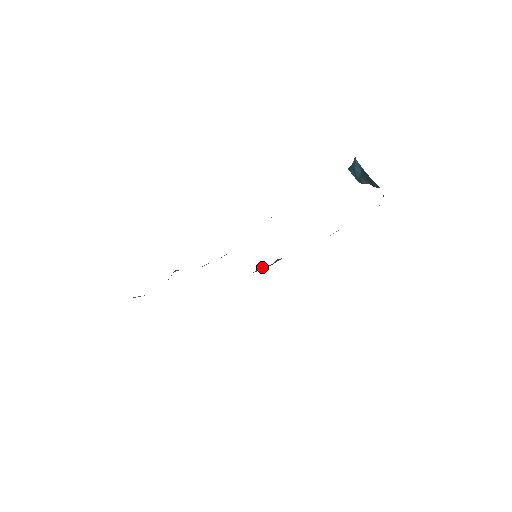
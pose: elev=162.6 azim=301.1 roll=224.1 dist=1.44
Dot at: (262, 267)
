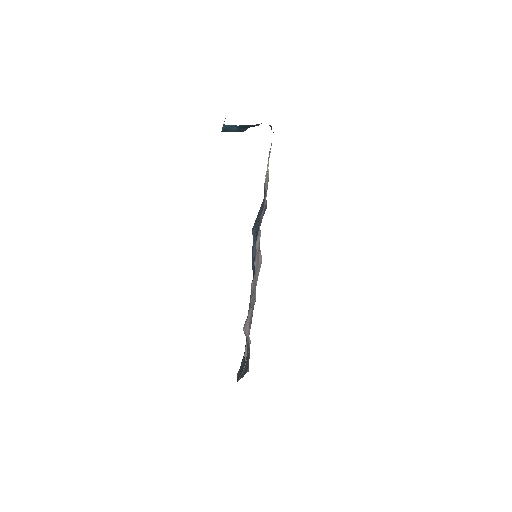
Dot at: (253, 248)
